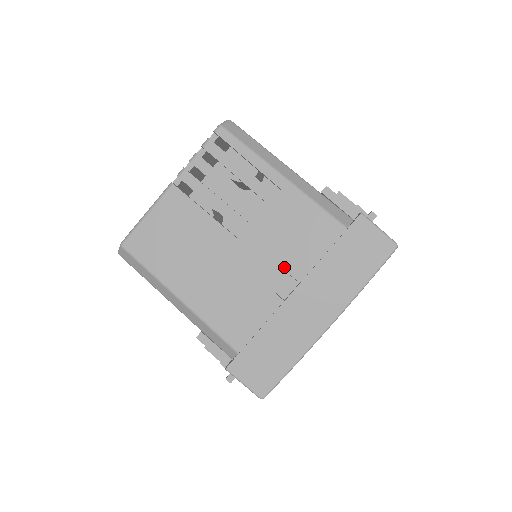
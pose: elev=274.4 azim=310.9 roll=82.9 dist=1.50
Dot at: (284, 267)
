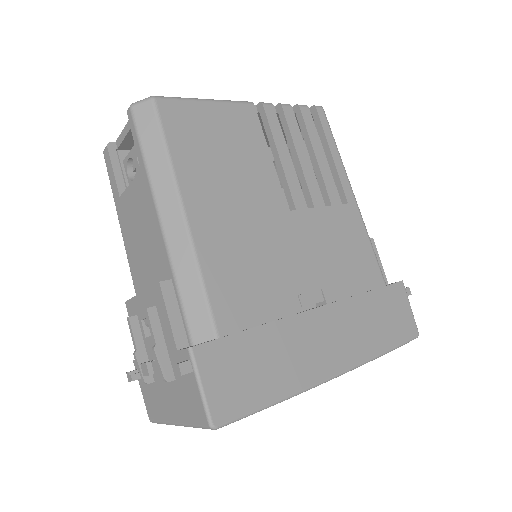
Dot at: (319, 275)
